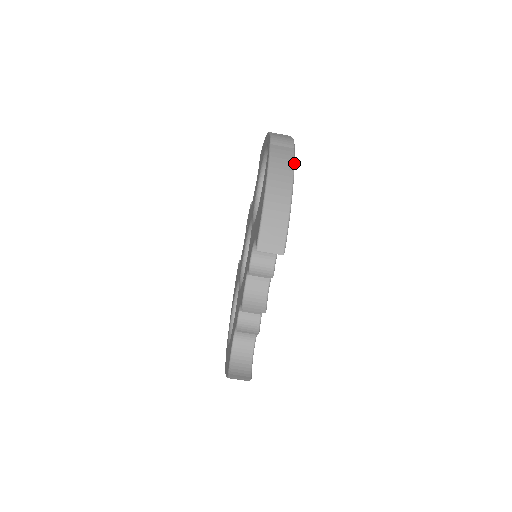
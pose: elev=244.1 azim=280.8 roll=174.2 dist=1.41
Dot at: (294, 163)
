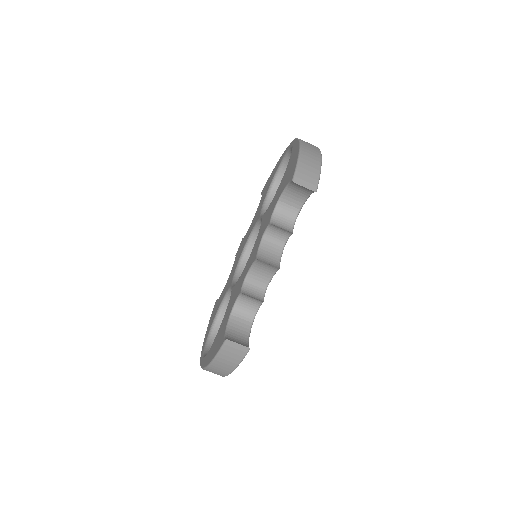
Dot at: occluded
